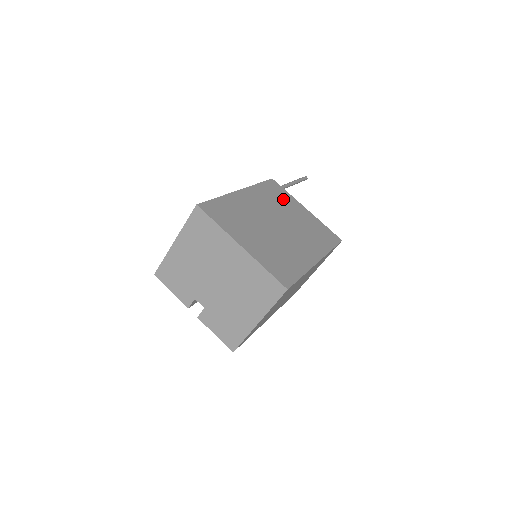
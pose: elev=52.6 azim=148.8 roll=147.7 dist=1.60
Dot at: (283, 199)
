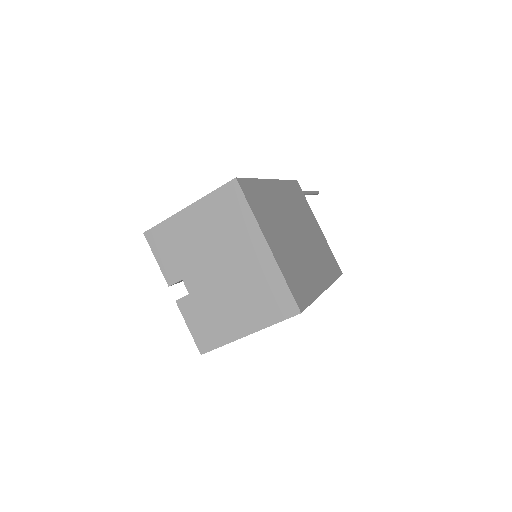
Dot at: (304, 207)
